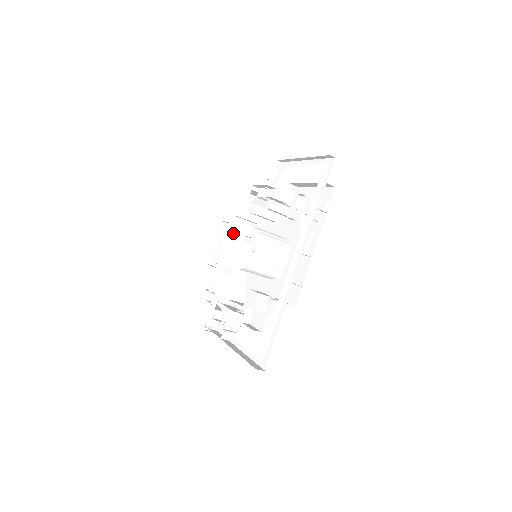
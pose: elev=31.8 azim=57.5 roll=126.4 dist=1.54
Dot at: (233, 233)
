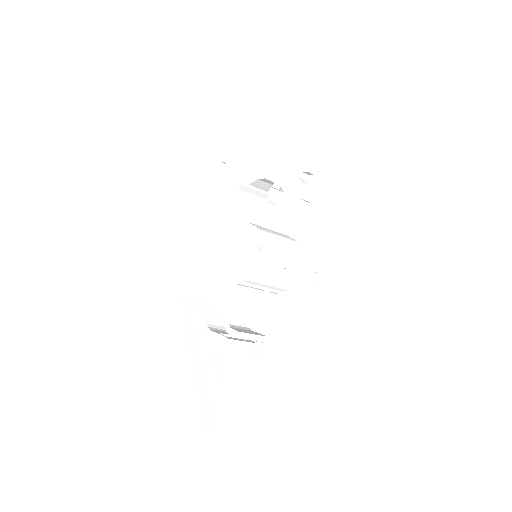
Dot at: (240, 197)
